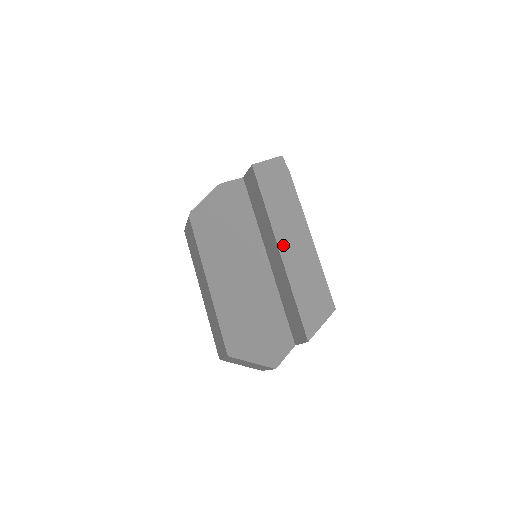
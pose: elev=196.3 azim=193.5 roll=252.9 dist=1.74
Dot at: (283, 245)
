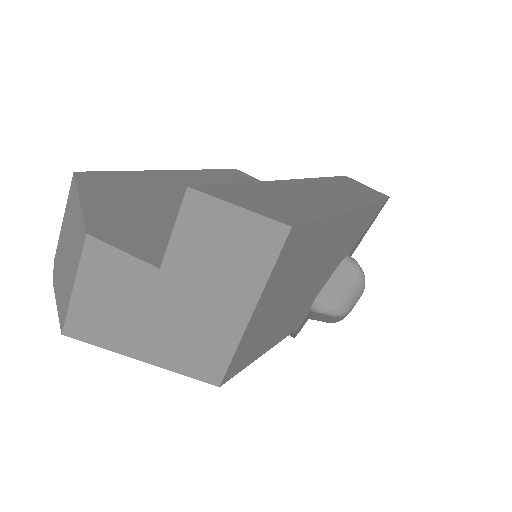
Dot at: (302, 184)
